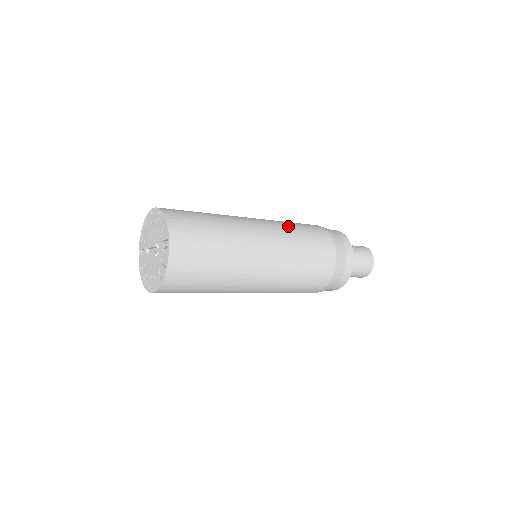
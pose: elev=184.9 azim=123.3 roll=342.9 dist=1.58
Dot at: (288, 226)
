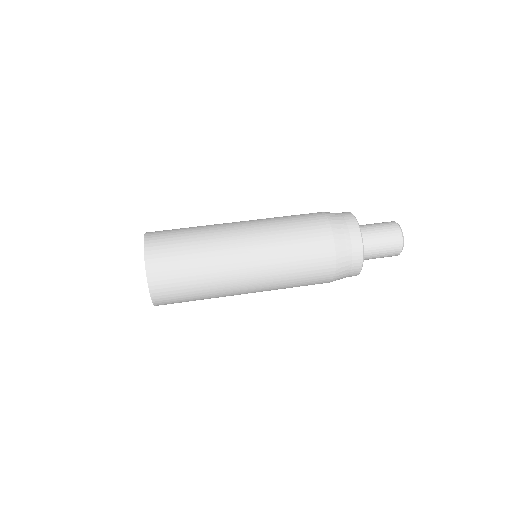
Dot at: (283, 248)
